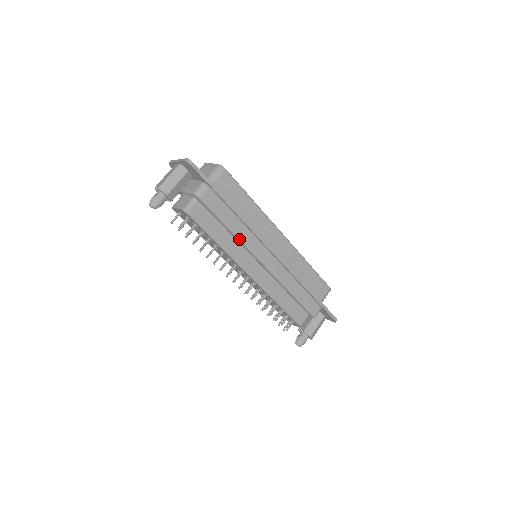
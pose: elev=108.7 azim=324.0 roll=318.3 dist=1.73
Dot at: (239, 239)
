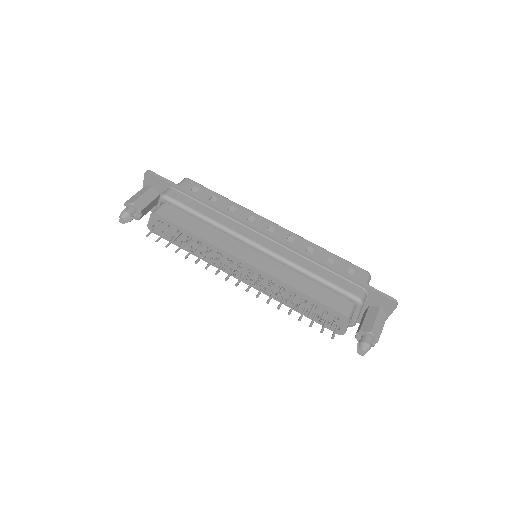
Dot at: (220, 227)
